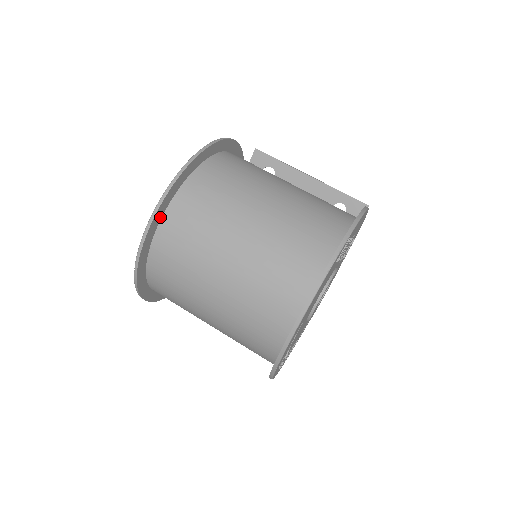
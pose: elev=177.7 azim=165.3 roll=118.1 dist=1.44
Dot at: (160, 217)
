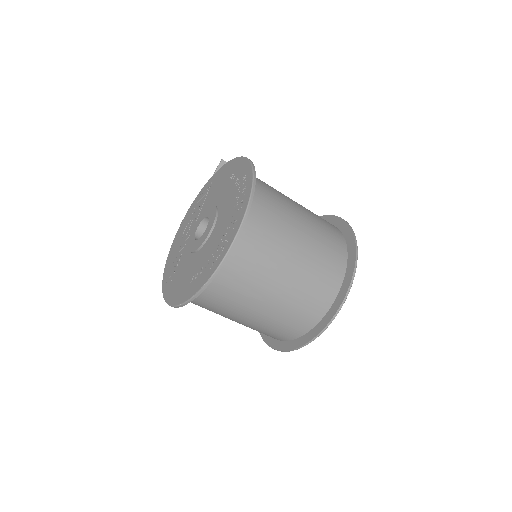
Dot at: occluded
